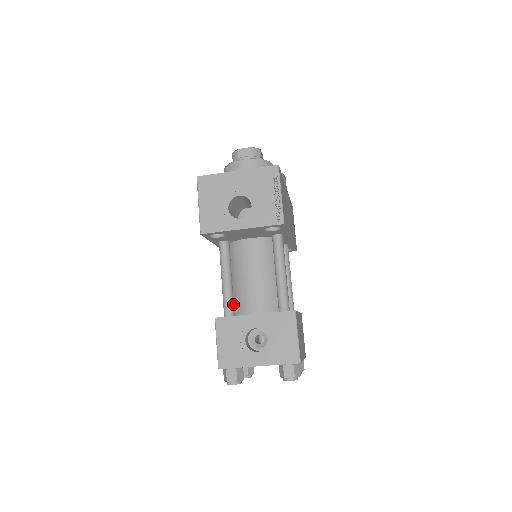
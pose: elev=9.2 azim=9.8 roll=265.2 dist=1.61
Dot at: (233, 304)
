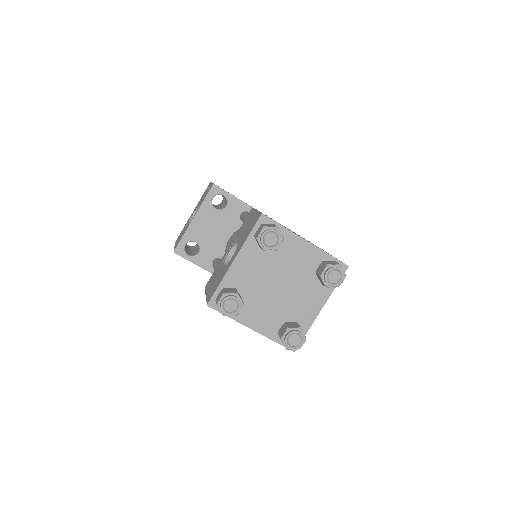
Dot at: occluded
